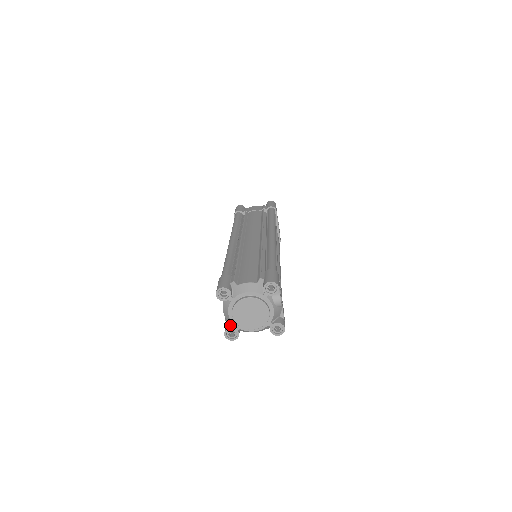
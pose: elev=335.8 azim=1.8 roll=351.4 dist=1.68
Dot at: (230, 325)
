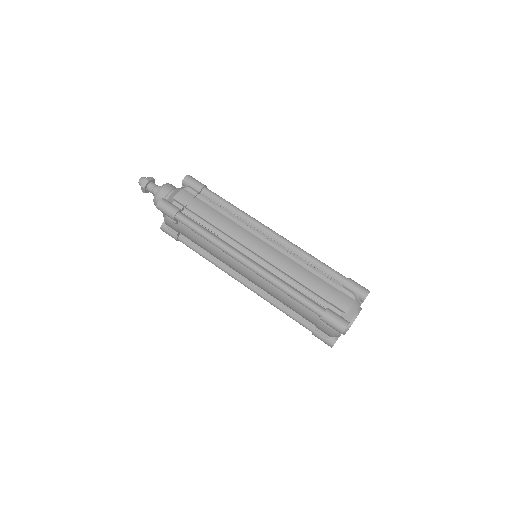
Dot at: (333, 338)
